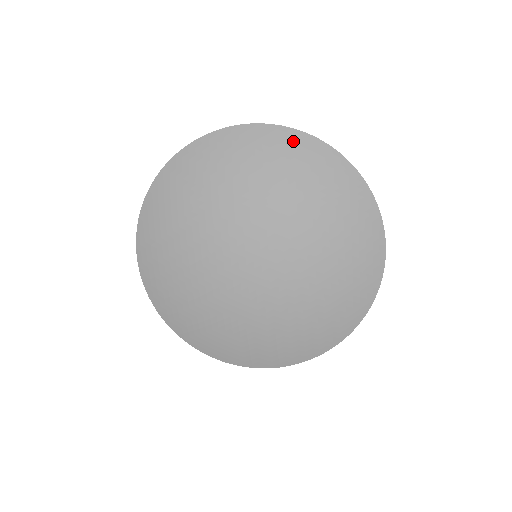
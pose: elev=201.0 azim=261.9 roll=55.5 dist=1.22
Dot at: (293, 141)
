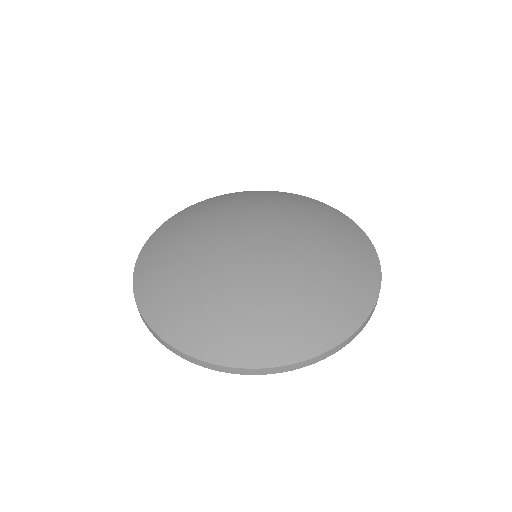
Dot at: (293, 196)
